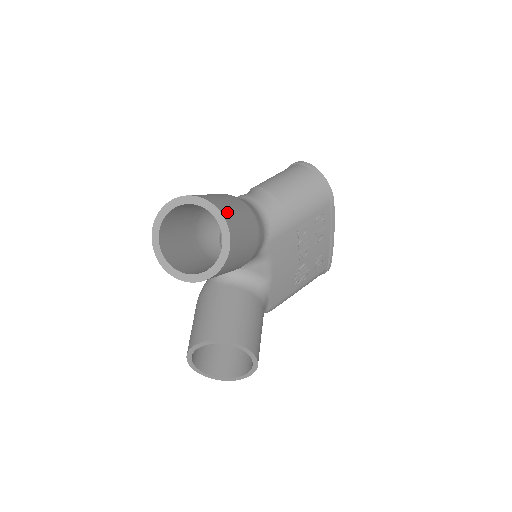
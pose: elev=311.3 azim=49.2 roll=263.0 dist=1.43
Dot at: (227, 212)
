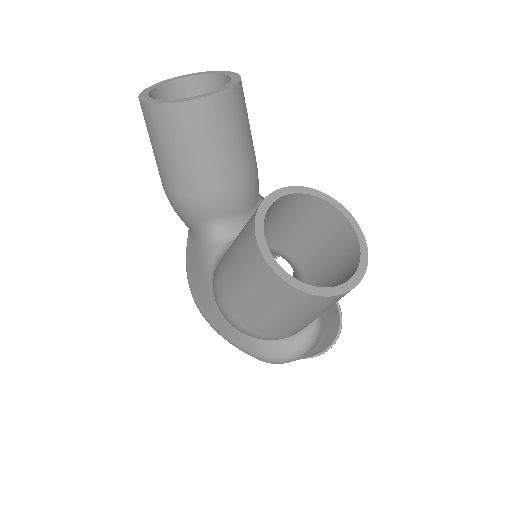
Dot at: occluded
